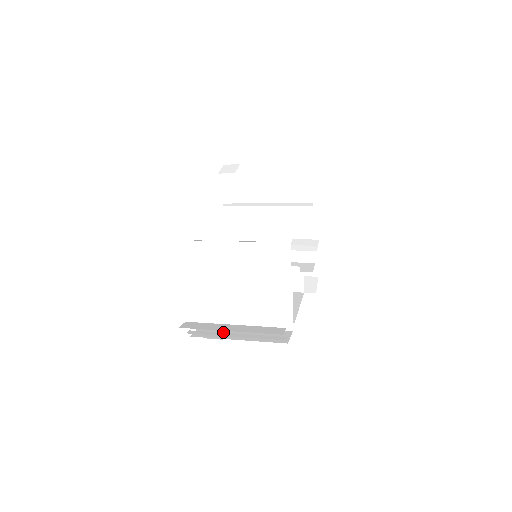
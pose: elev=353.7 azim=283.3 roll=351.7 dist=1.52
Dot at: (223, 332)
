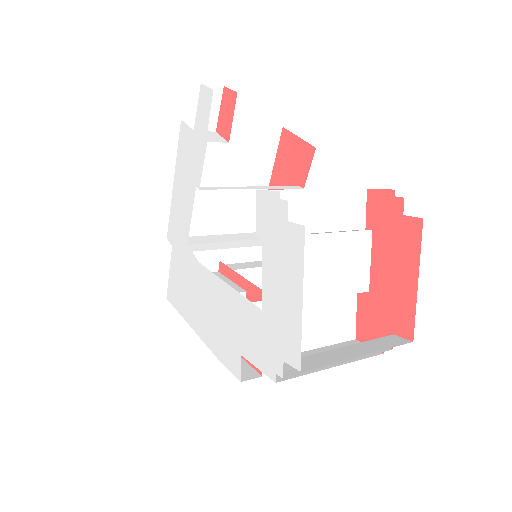
Dot at: occluded
